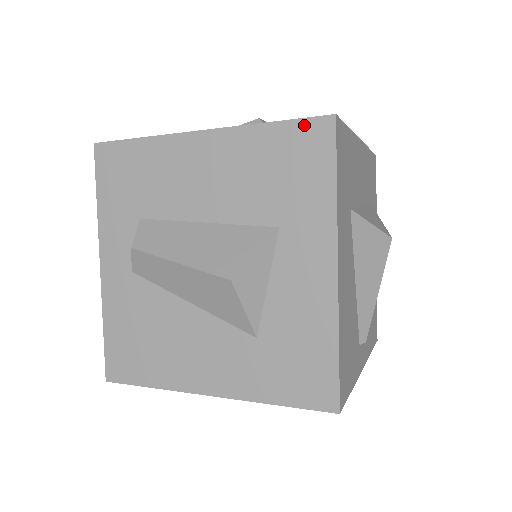
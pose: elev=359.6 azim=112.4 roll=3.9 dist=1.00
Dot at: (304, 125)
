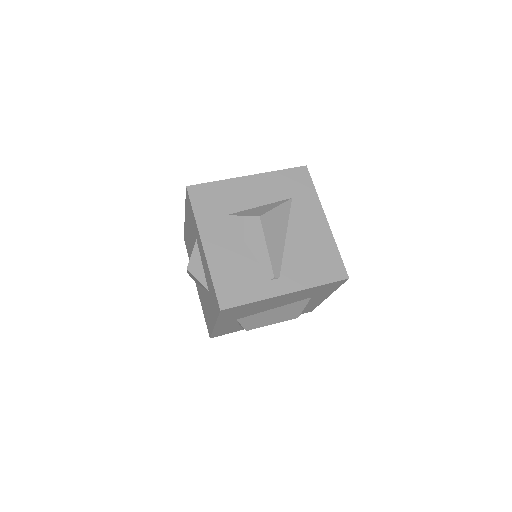
Dot at: (186, 196)
